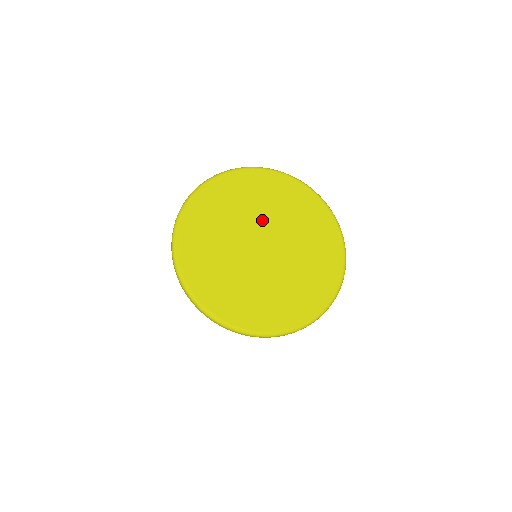
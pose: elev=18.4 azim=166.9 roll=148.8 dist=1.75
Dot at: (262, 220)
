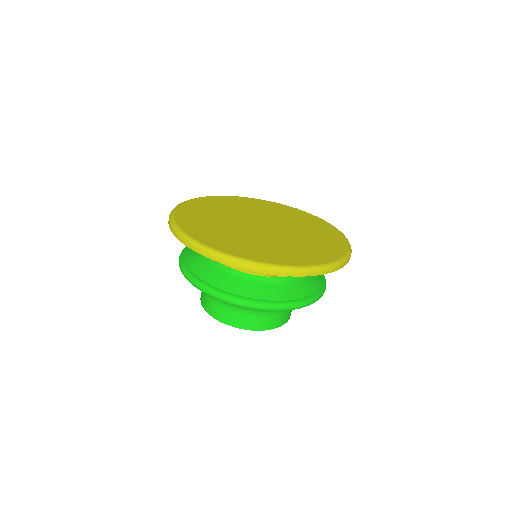
Dot at: (243, 215)
